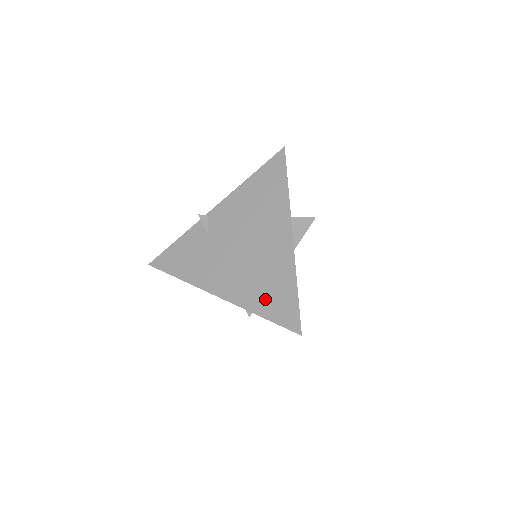
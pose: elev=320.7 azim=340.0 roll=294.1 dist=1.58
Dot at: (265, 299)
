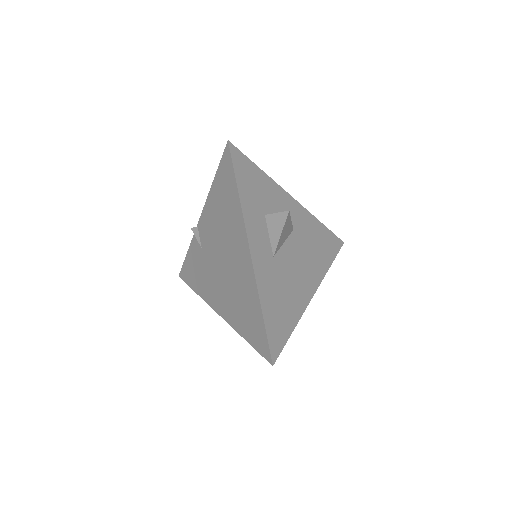
Dot at: (244, 322)
